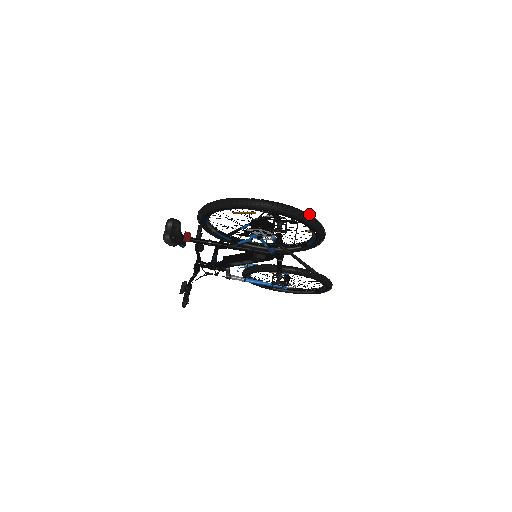
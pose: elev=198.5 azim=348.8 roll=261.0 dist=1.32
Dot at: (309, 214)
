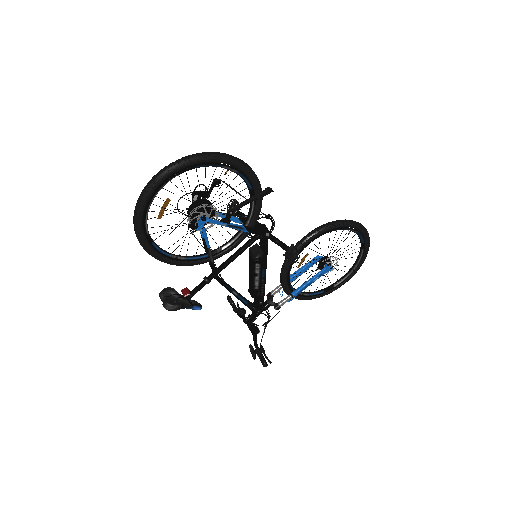
Dot at: (198, 153)
